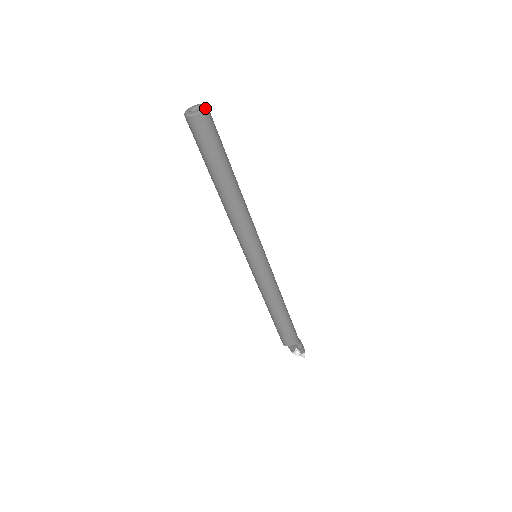
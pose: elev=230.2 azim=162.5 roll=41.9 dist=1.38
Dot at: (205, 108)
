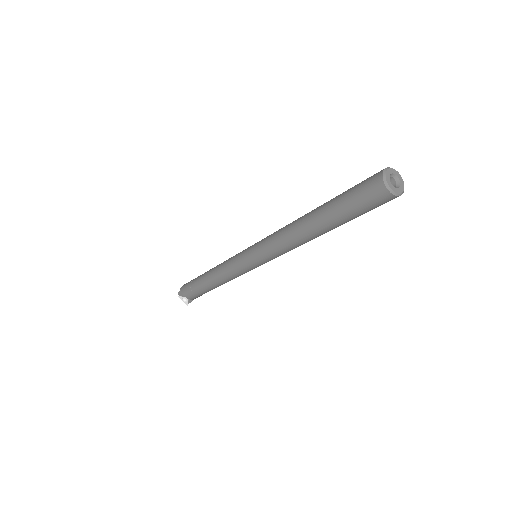
Dot at: occluded
